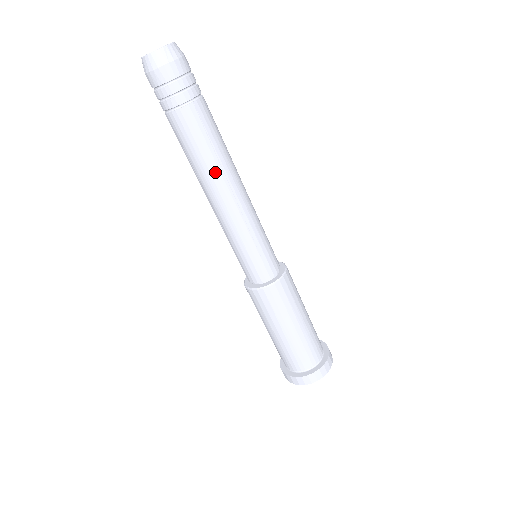
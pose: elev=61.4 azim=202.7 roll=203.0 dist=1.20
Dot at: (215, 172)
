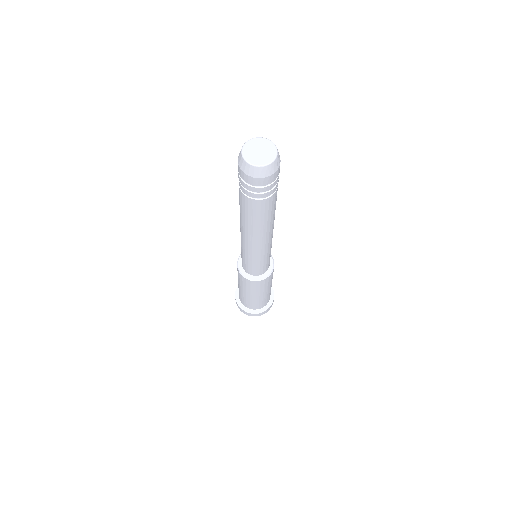
Dot at: (270, 226)
